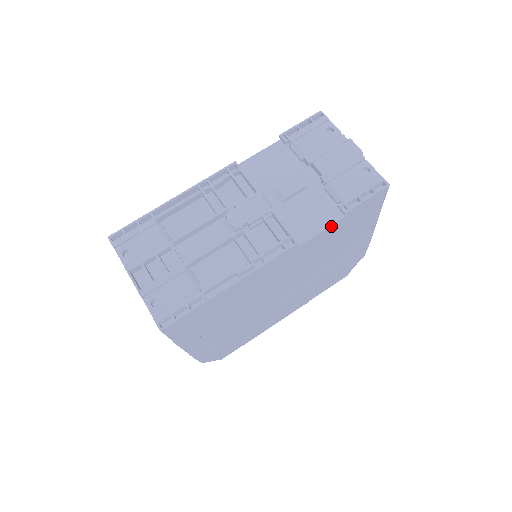
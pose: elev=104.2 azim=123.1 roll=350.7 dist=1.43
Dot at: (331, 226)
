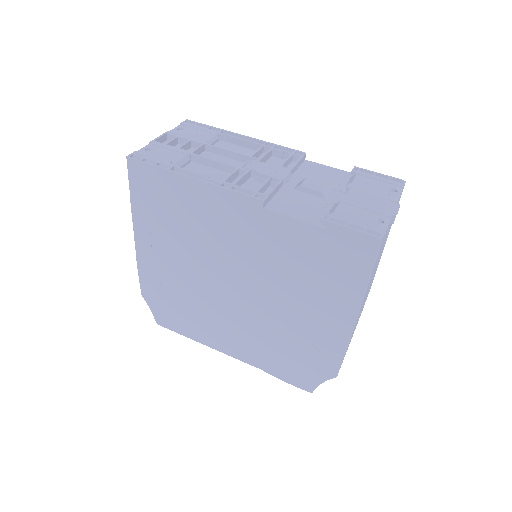
Dot at: (303, 223)
